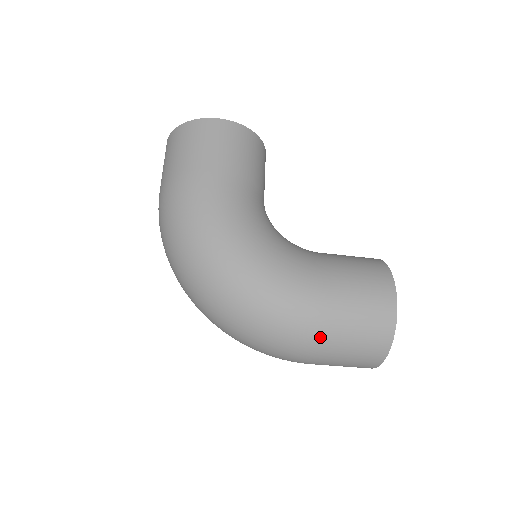
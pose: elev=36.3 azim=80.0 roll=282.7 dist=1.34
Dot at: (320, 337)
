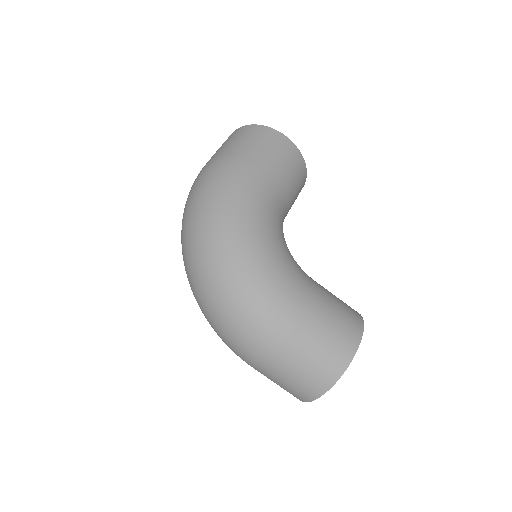
Dot at: (281, 339)
